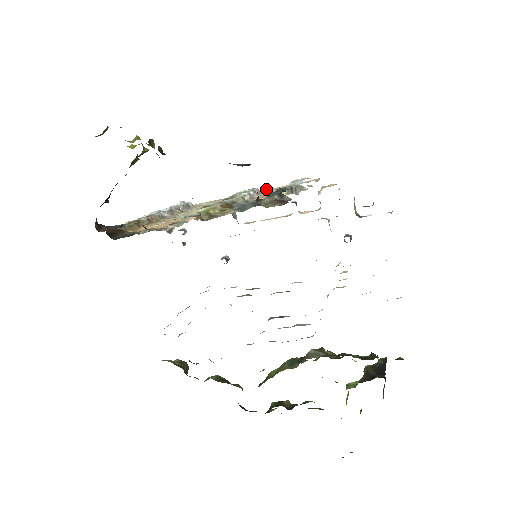
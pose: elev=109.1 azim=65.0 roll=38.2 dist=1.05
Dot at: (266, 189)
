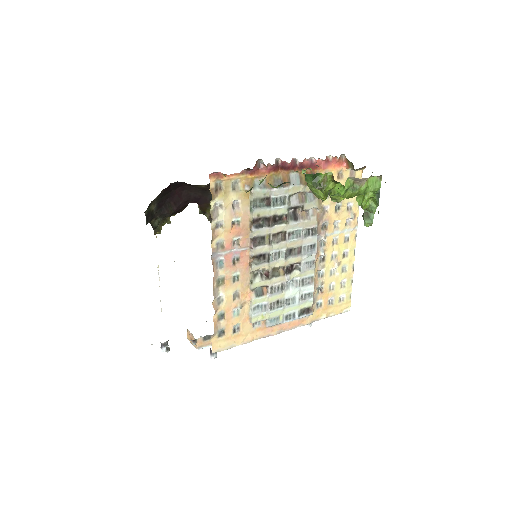
Dot at: occluded
